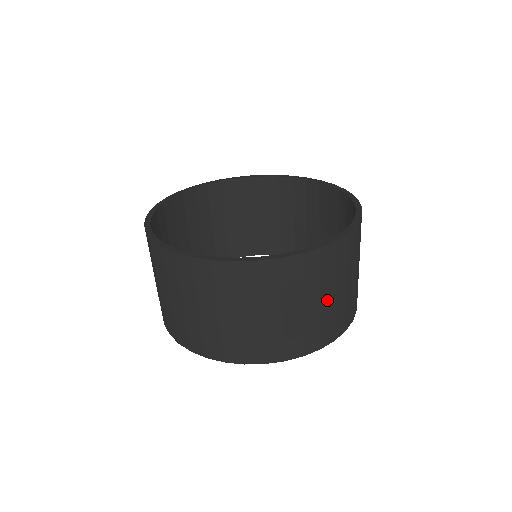
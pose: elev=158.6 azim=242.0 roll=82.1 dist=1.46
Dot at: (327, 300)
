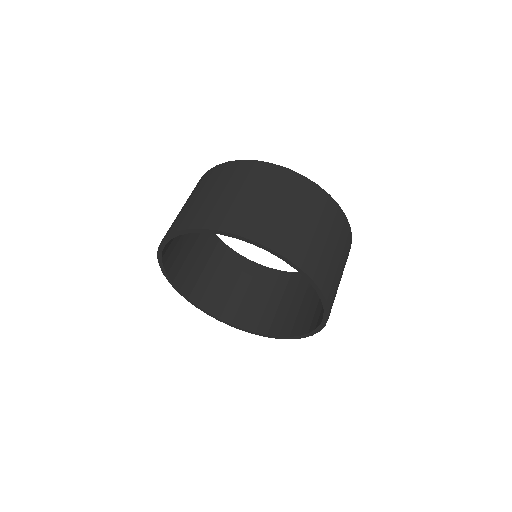
Dot at: (261, 200)
